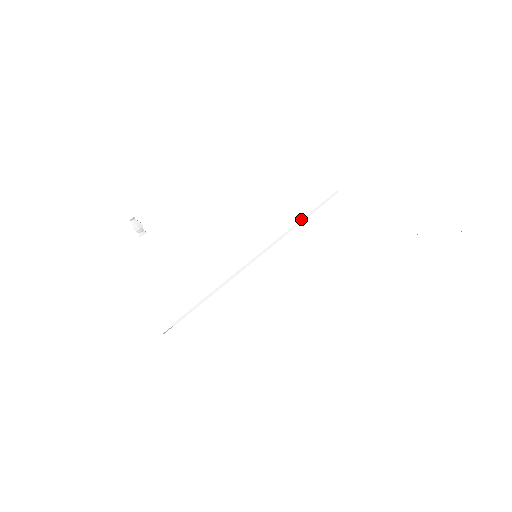
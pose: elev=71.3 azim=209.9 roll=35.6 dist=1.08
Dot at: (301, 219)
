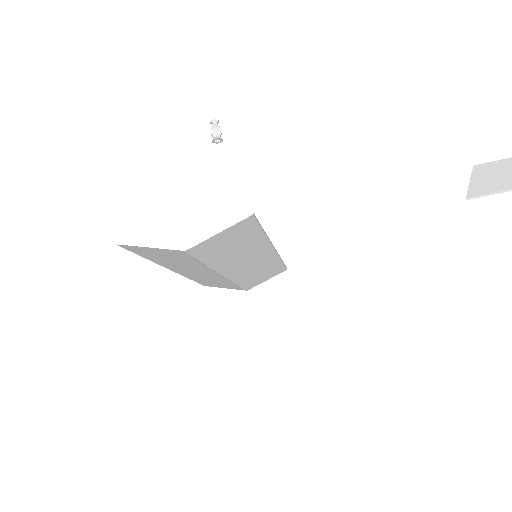
Dot at: occluded
